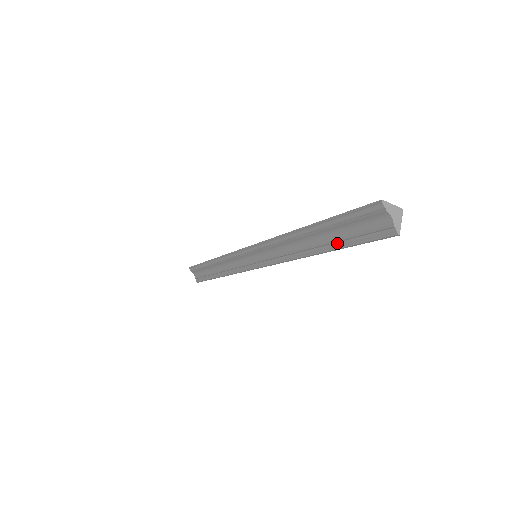
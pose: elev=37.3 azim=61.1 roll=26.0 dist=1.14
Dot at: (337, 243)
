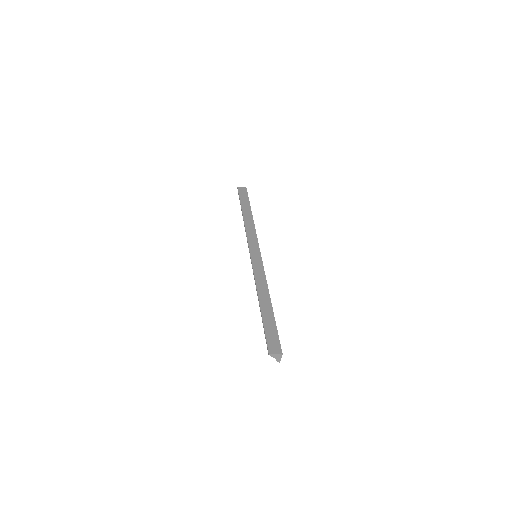
Dot at: occluded
